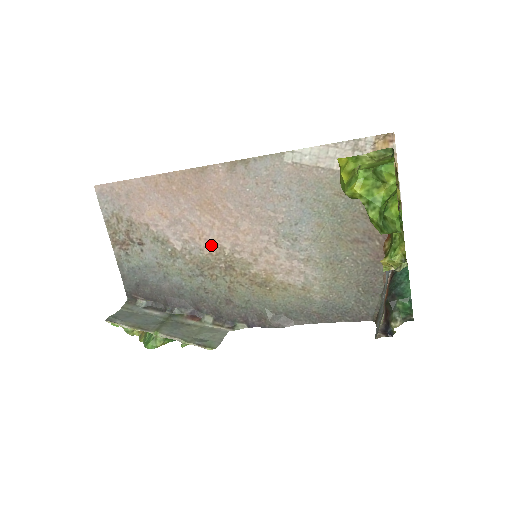
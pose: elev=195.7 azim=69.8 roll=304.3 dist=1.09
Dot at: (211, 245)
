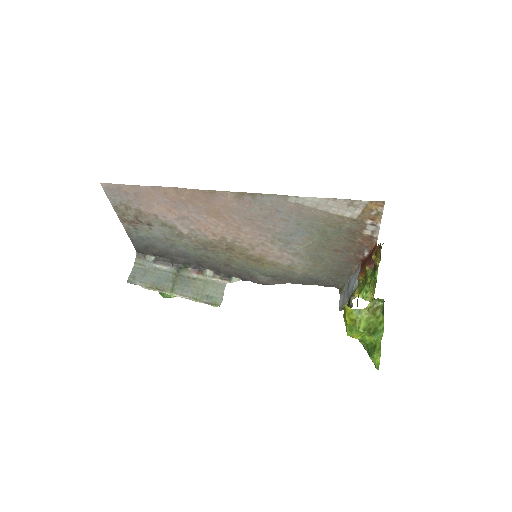
Dot at: (215, 235)
